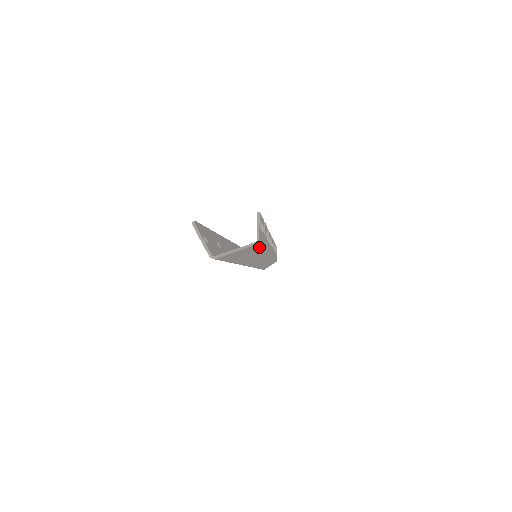
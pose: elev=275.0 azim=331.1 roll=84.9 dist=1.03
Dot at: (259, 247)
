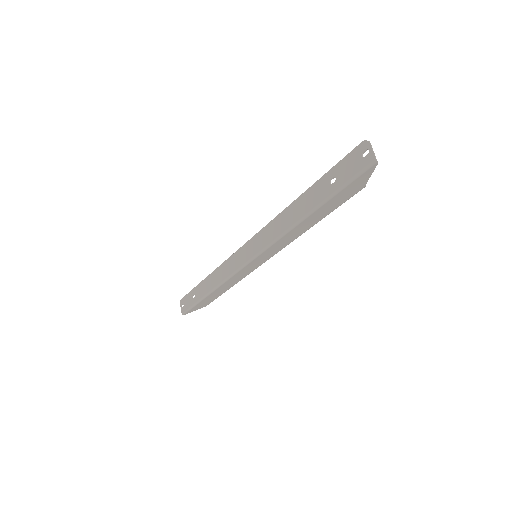
Dot at: (344, 201)
